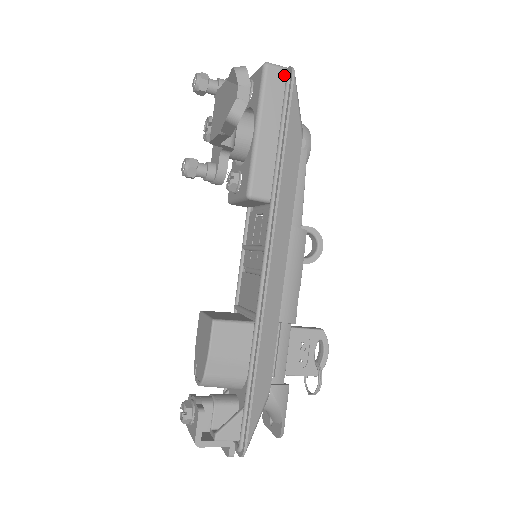
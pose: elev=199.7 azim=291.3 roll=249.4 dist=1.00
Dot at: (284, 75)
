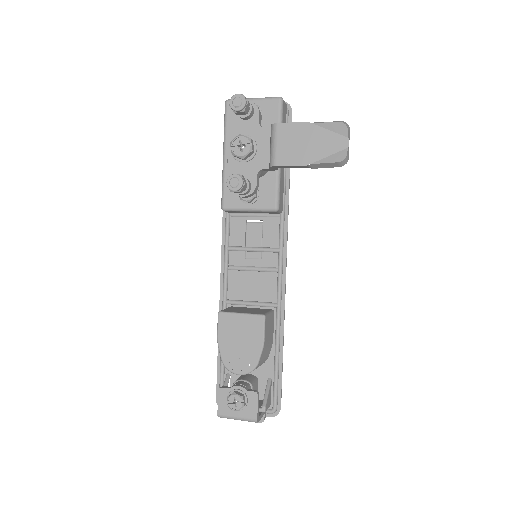
Dot at: (286, 109)
